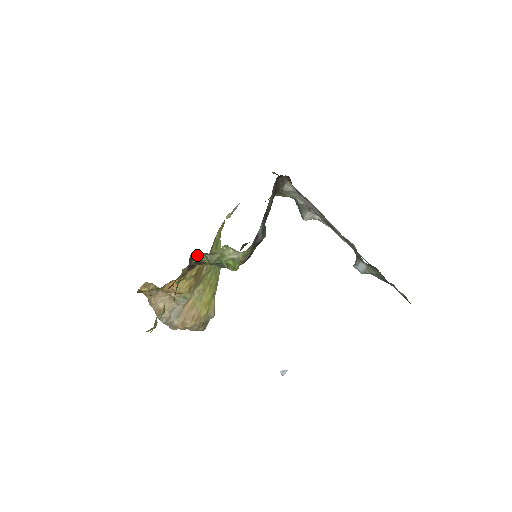
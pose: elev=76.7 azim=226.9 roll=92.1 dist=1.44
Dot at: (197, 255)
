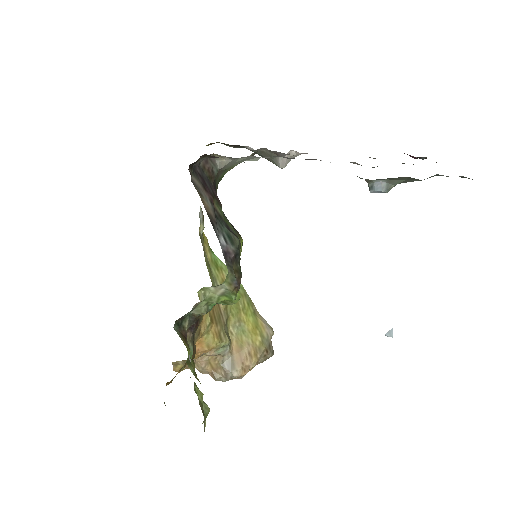
Dot at: (183, 318)
